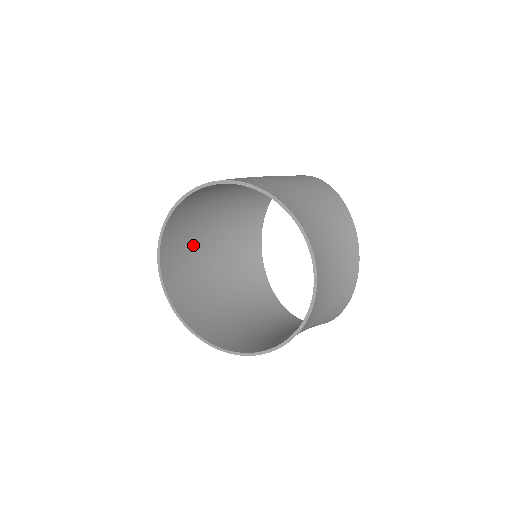
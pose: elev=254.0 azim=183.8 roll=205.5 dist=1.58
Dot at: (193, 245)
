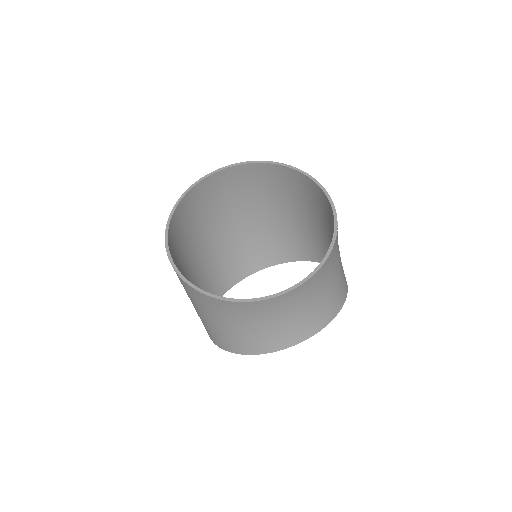
Dot at: (227, 206)
